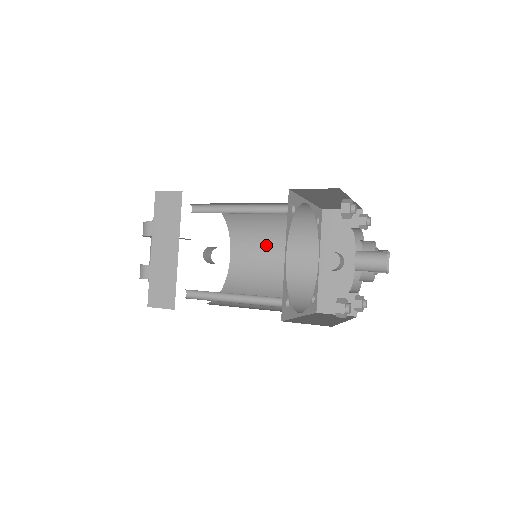
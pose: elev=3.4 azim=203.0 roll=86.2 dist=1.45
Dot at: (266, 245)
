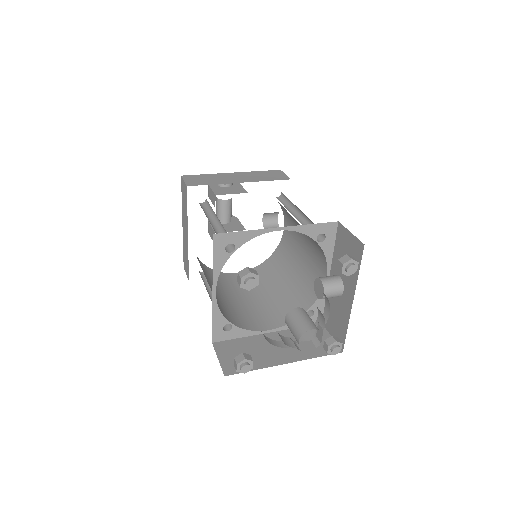
Dot at: (300, 233)
